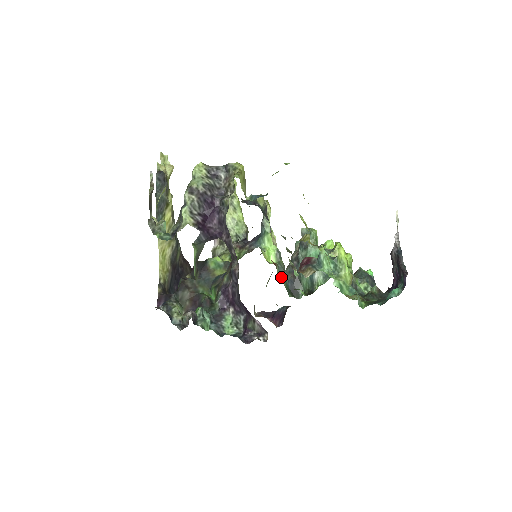
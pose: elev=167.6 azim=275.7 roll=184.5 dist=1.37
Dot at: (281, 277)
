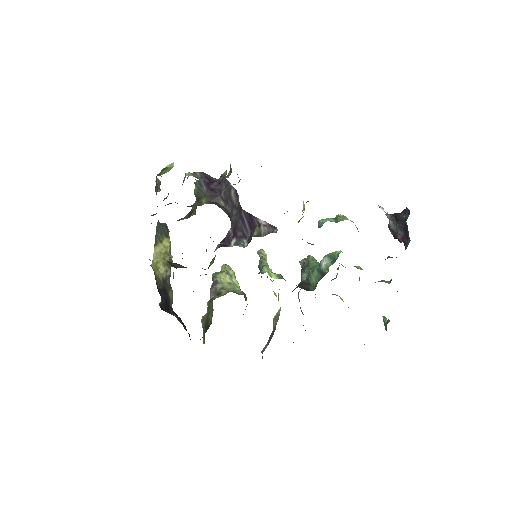
Dot at: occluded
